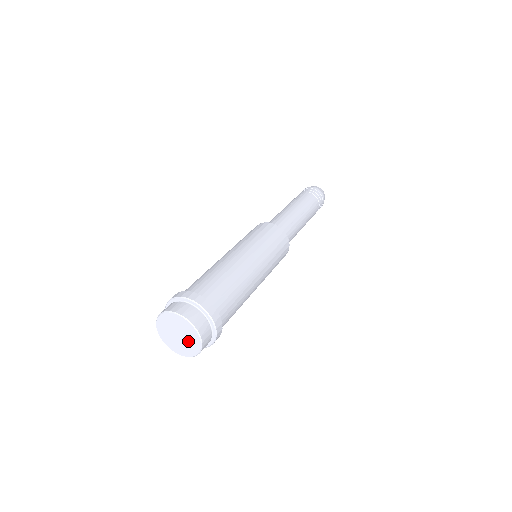
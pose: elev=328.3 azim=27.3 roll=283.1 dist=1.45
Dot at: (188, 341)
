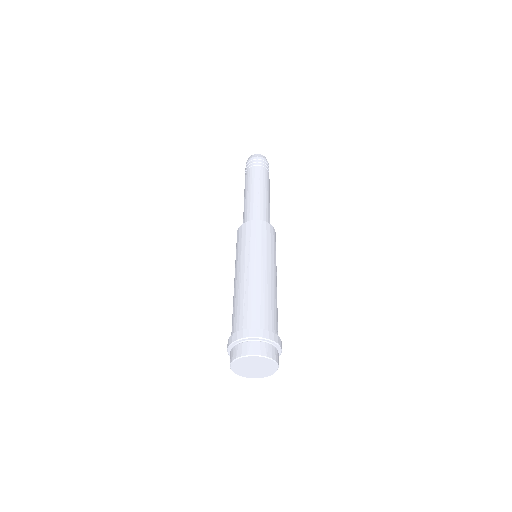
Dot at: (261, 371)
